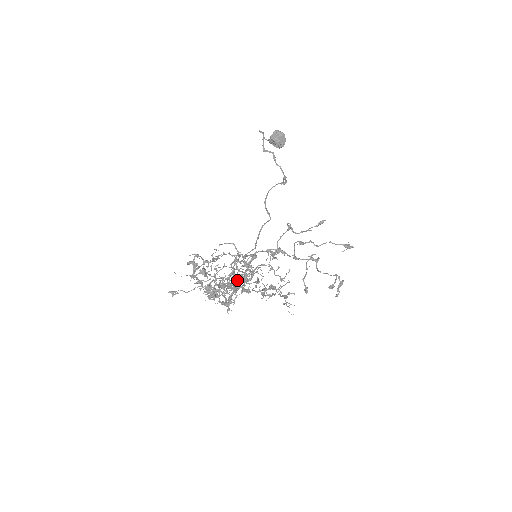
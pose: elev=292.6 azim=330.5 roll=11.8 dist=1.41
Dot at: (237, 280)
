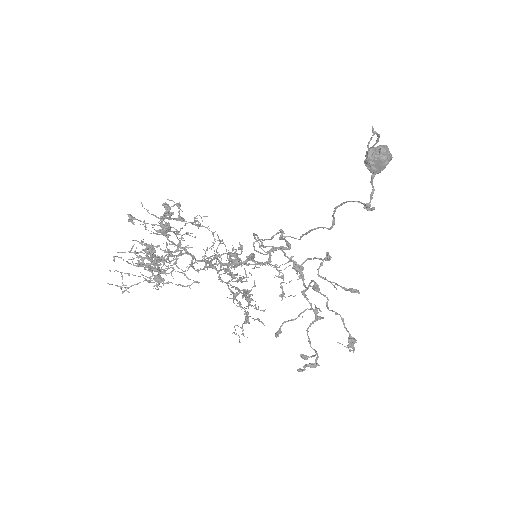
Dot at: (172, 271)
